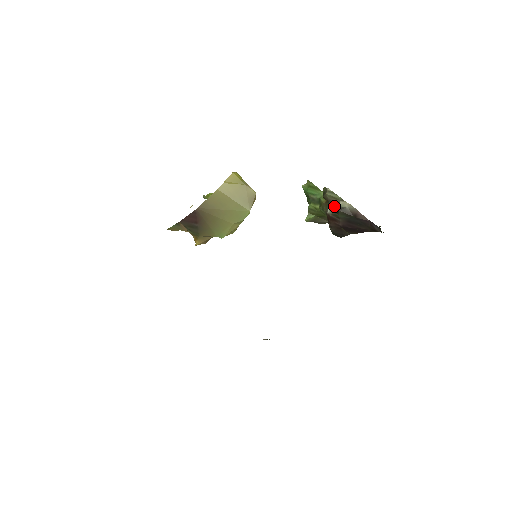
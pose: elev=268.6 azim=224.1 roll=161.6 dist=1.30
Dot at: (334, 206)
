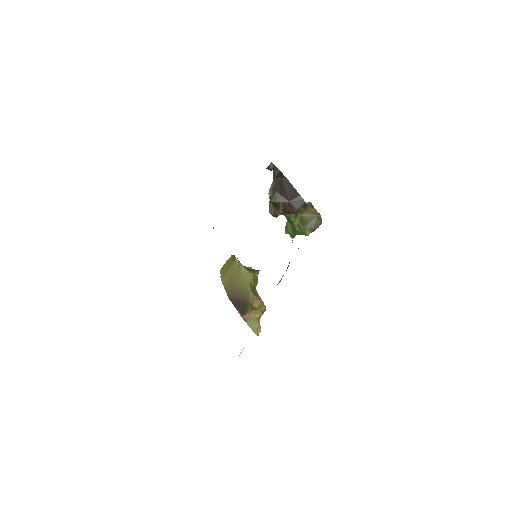
Dot at: (276, 207)
